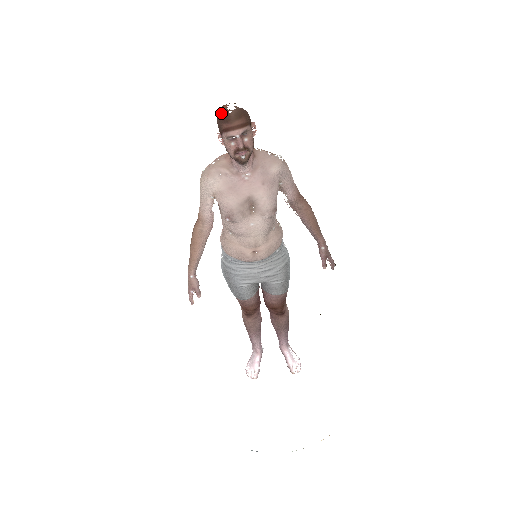
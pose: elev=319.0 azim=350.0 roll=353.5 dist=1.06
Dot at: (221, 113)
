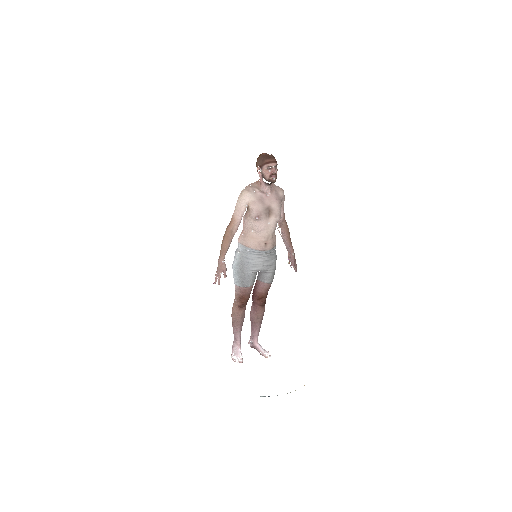
Dot at: (264, 155)
